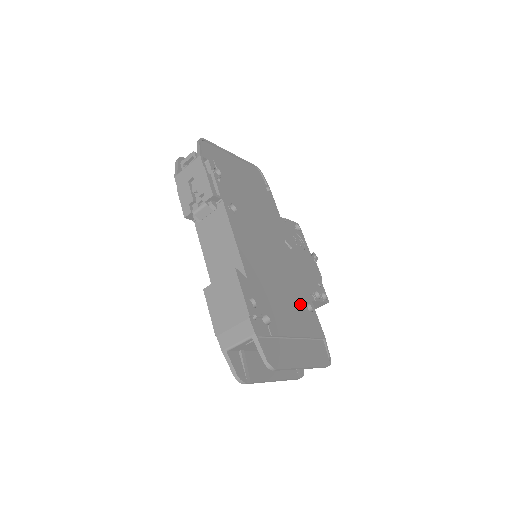
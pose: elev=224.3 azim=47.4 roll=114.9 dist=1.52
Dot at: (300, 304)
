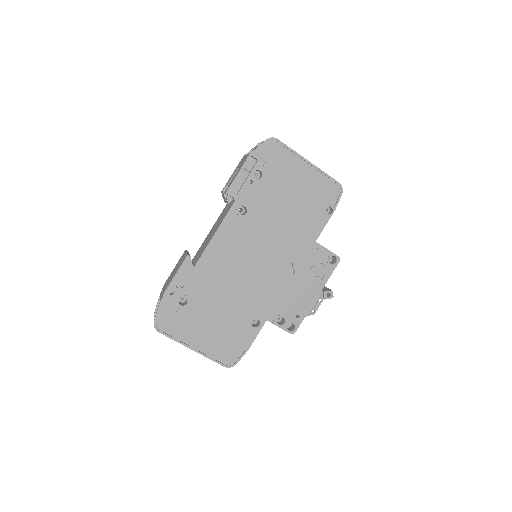
Dot at: (243, 314)
